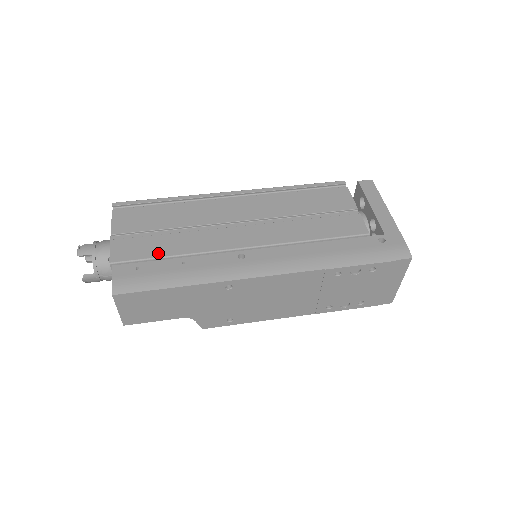
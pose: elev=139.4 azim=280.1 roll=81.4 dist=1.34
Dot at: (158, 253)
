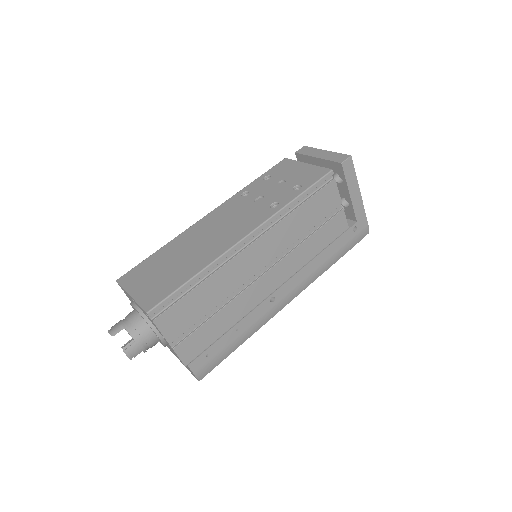
Dot at: (217, 336)
